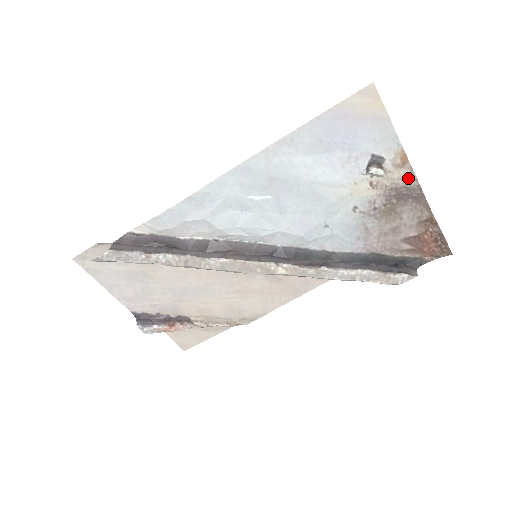
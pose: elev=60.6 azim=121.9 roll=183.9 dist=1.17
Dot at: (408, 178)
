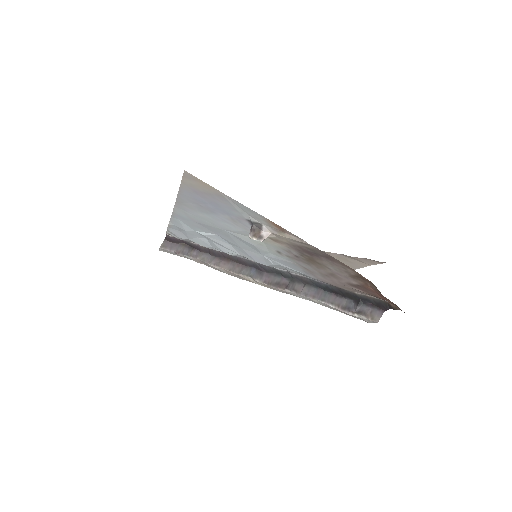
Dot at: (299, 241)
